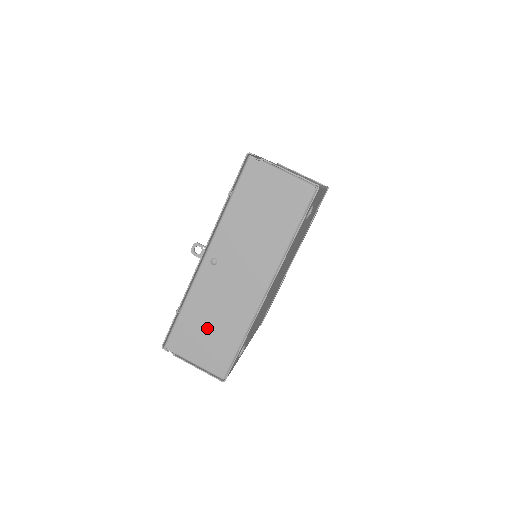
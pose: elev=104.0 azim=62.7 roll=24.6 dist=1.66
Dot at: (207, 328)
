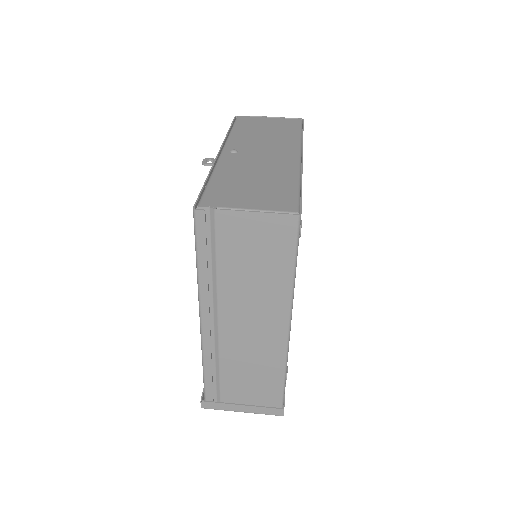
Dot at: (250, 184)
